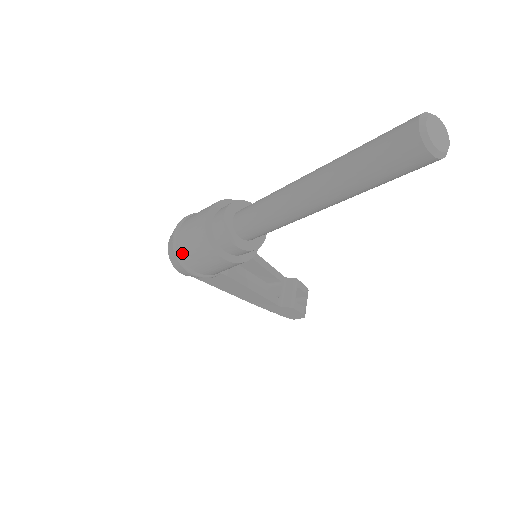
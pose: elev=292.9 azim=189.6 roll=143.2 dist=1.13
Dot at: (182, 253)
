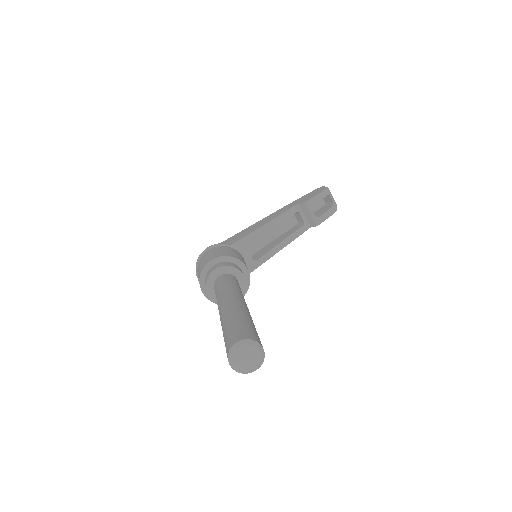
Dot at: occluded
